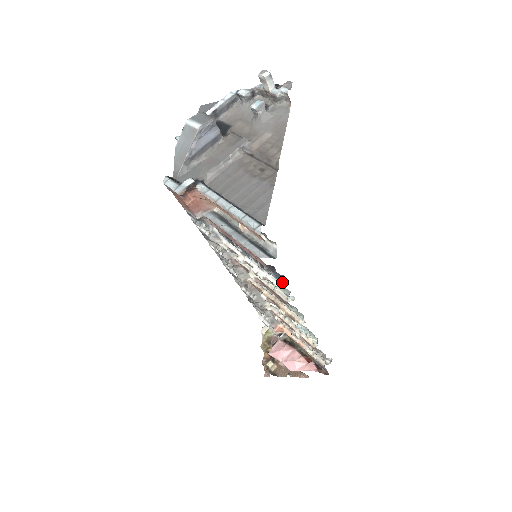
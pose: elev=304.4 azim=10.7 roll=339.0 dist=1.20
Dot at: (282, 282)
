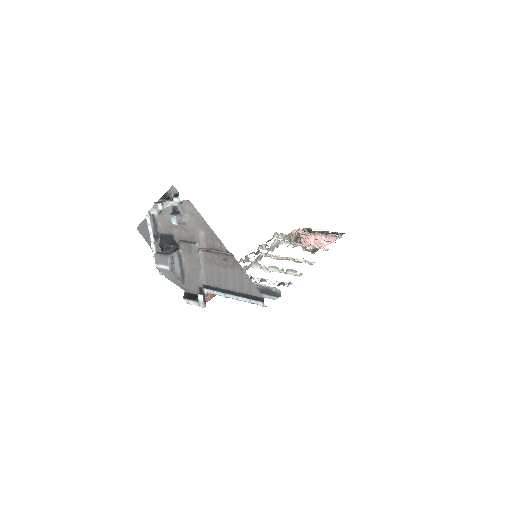
Dot at: (291, 283)
